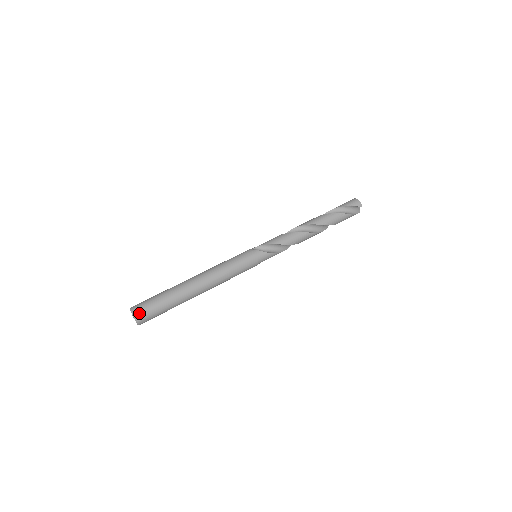
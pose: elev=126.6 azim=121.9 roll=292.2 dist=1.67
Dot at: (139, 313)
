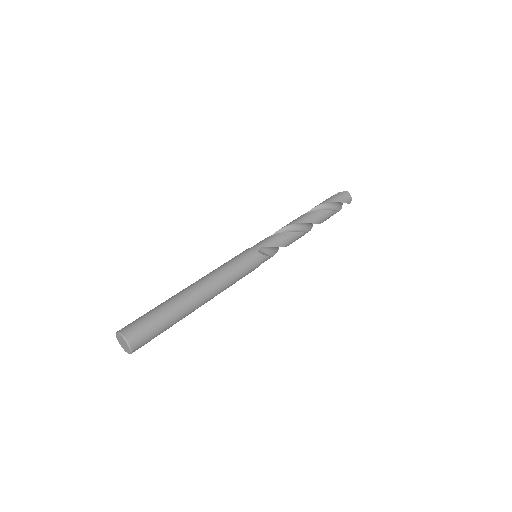
Dot at: (137, 345)
